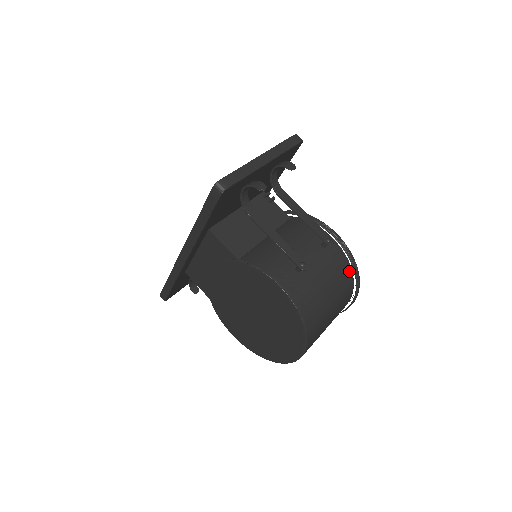
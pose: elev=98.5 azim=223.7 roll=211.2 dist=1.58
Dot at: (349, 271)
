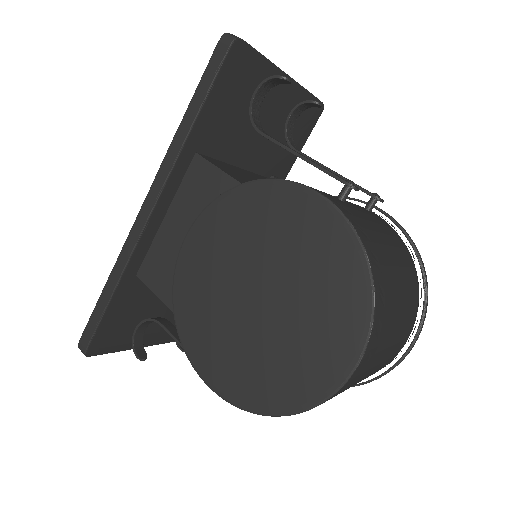
Dot at: (410, 257)
